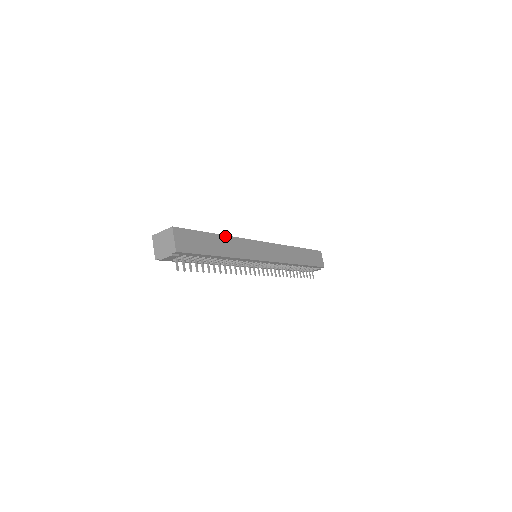
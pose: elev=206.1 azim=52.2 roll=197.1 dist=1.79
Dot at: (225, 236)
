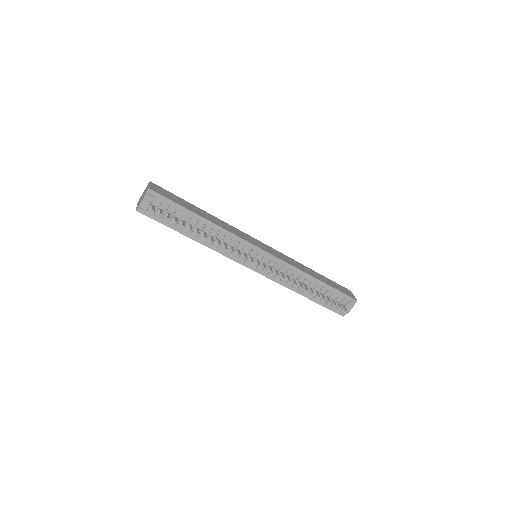
Dot at: (210, 214)
